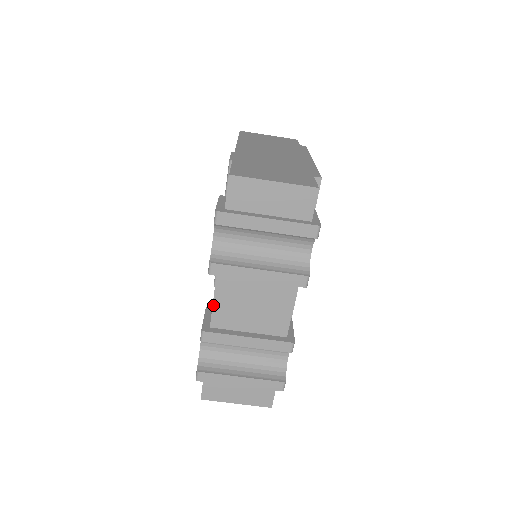
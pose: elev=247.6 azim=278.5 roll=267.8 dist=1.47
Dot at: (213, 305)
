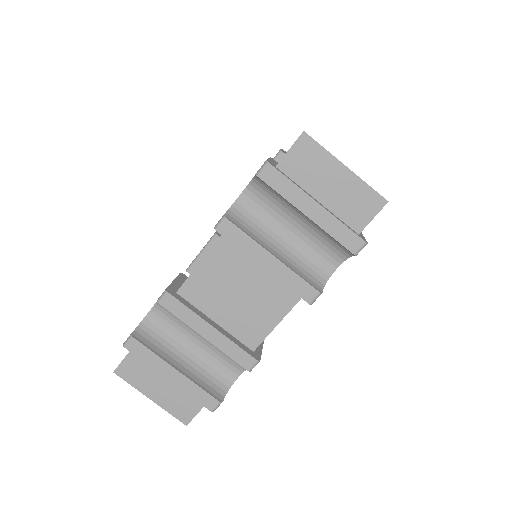
Dot at: (196, 269)
